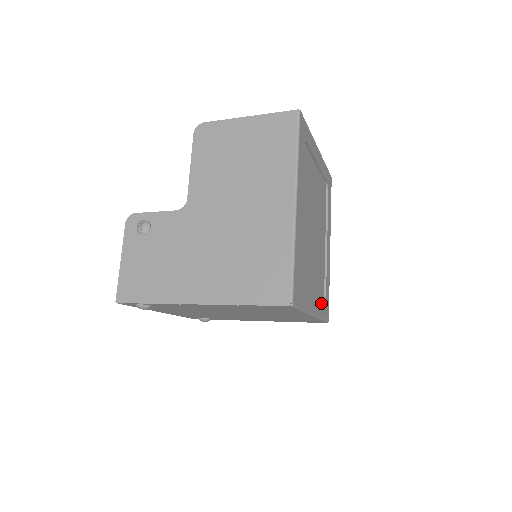
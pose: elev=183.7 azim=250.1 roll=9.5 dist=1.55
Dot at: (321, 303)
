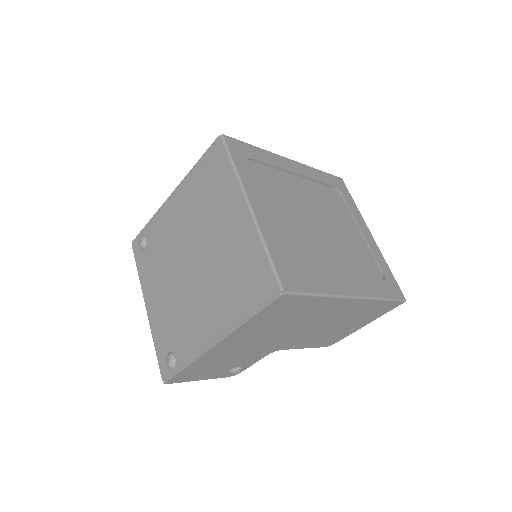
Dot at: (279, 244)
